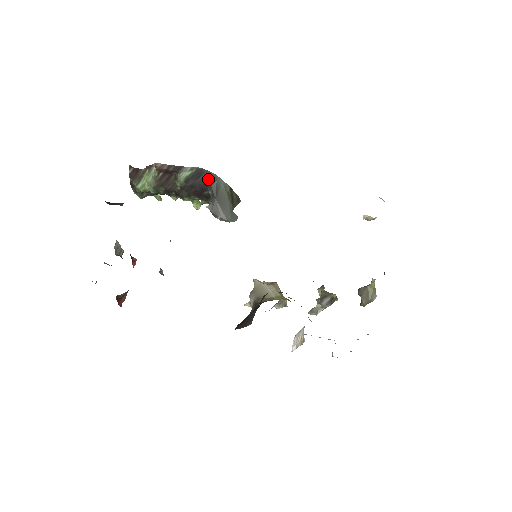
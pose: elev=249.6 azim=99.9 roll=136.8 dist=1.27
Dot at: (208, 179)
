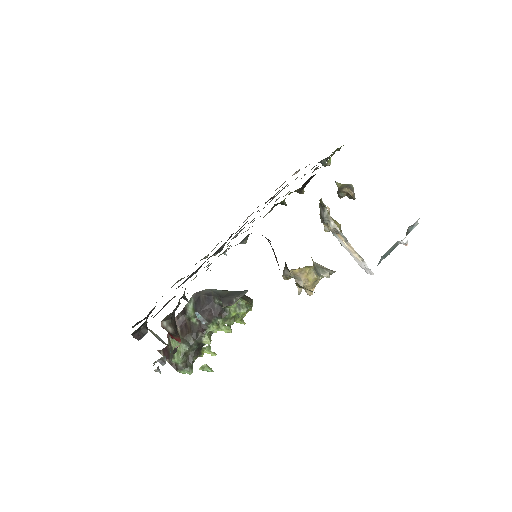
Dot at: (206, 295)
